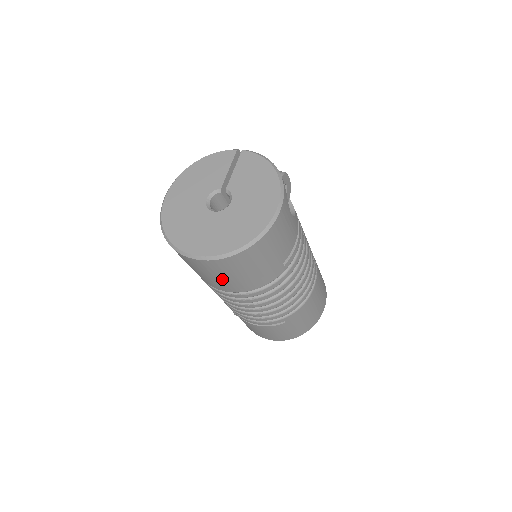
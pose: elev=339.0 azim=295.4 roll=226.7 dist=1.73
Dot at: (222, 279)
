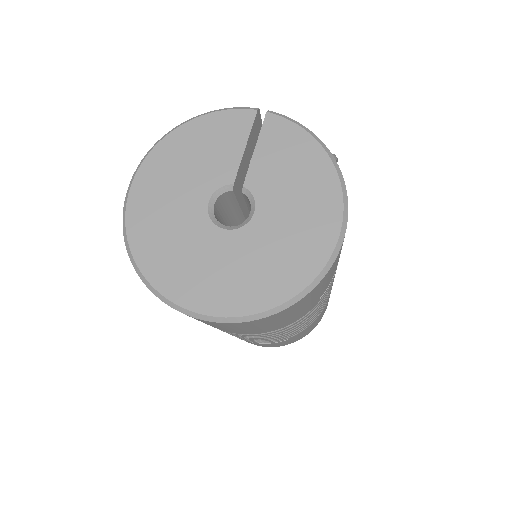
Dot at: (229, 329)
